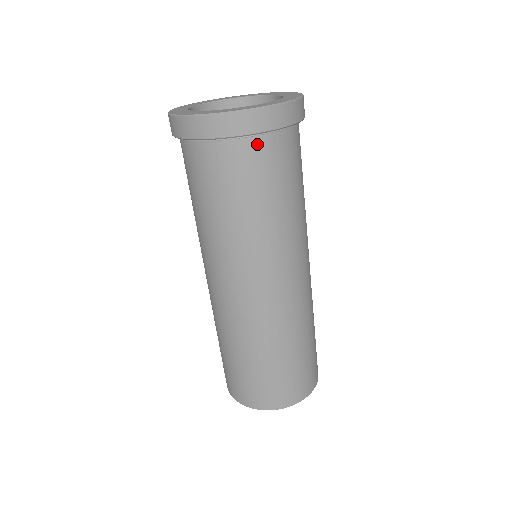
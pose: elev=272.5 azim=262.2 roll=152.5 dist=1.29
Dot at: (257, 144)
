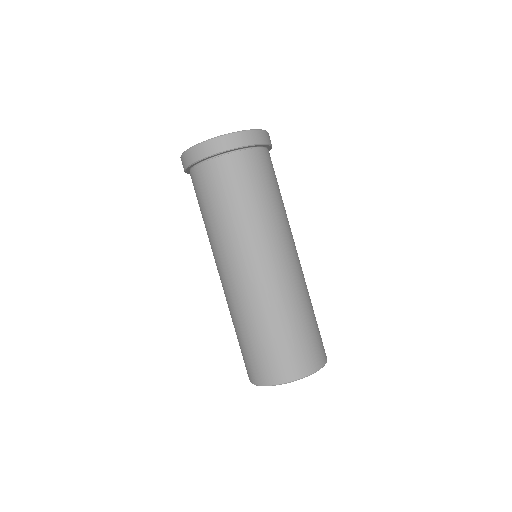
Dot at: (237, 157)
